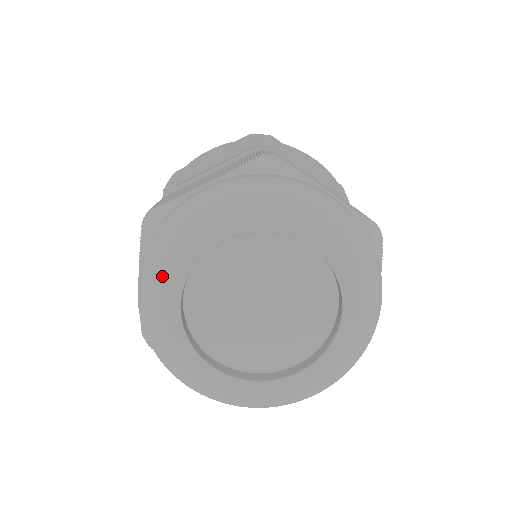
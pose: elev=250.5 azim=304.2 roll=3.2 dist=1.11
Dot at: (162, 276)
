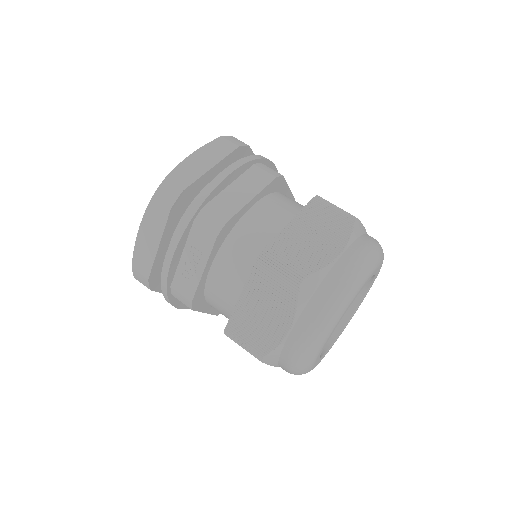
Dot at: (335, 325)
